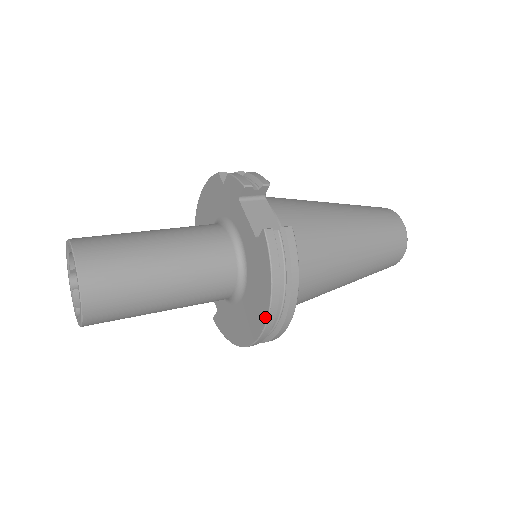
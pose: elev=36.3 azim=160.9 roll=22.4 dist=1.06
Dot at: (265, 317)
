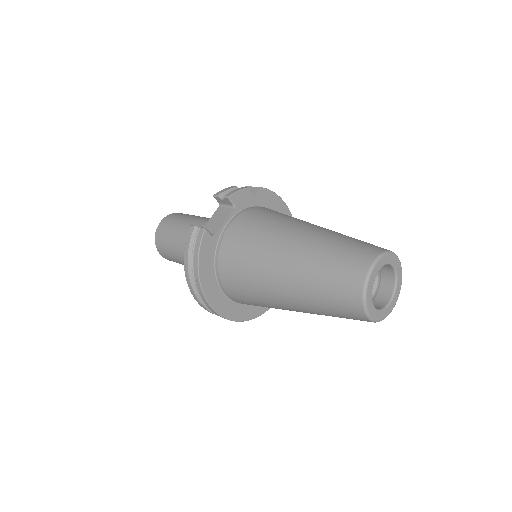
Dot at: (191, 288)
